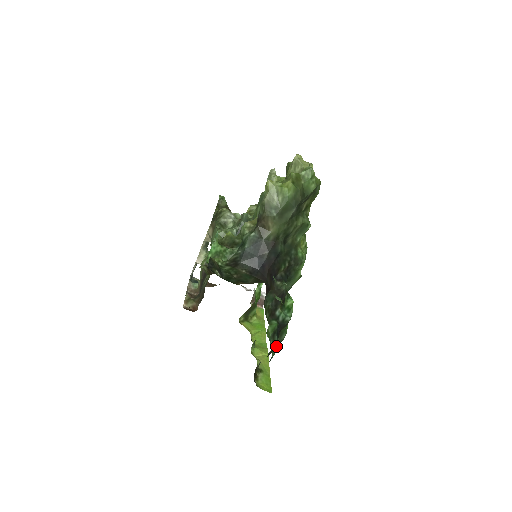
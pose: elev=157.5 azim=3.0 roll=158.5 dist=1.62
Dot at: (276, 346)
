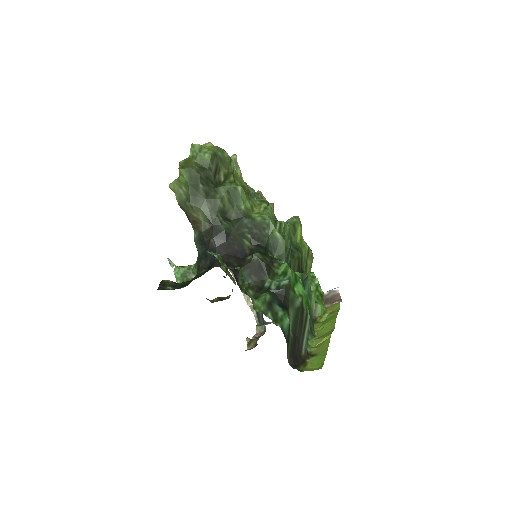
Dot at: (283, 316)
